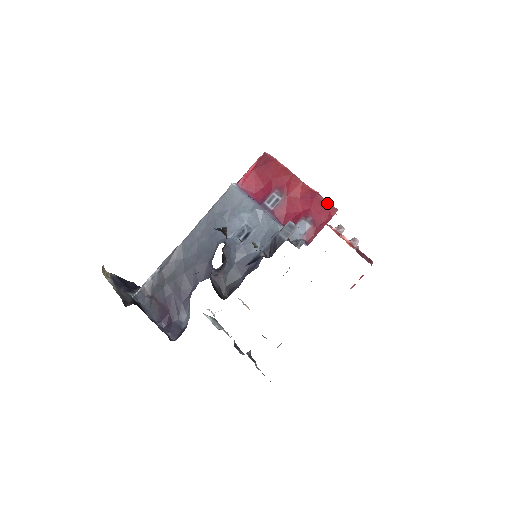
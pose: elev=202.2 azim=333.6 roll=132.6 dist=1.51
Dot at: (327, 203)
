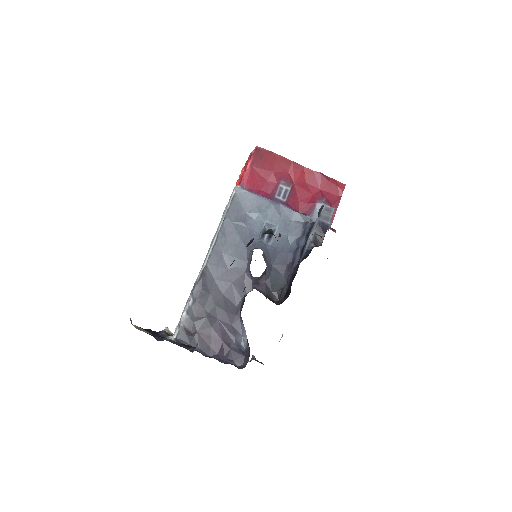
Dot at: (334, 181)
